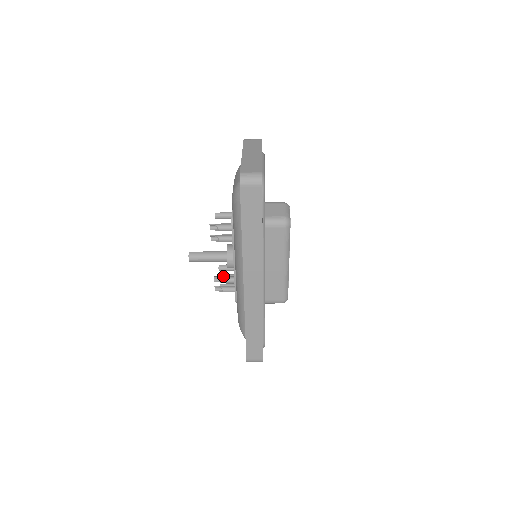
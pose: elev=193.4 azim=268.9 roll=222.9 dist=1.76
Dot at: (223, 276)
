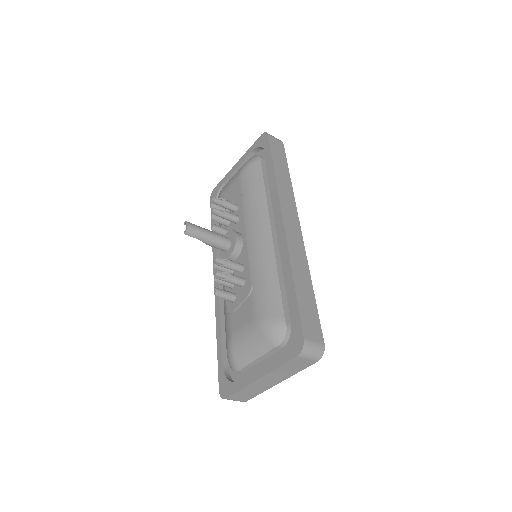
Dot at: (226, 261)
